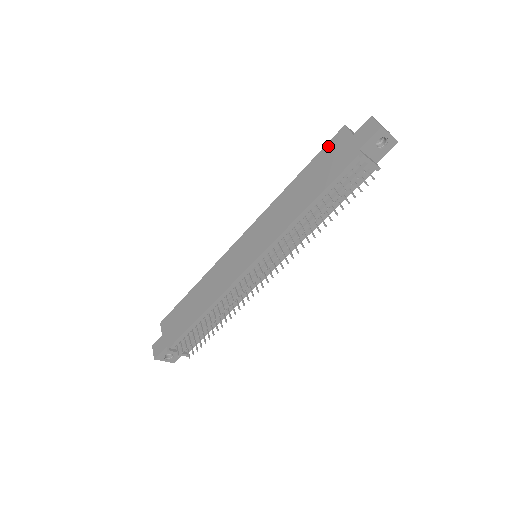
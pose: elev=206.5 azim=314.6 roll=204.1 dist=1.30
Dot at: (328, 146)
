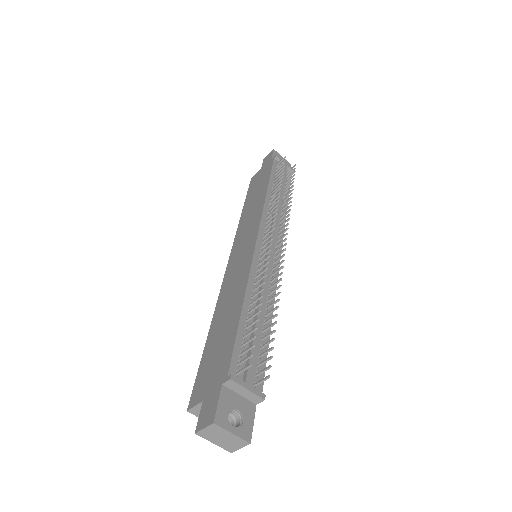
Dot at: (250, 186)
